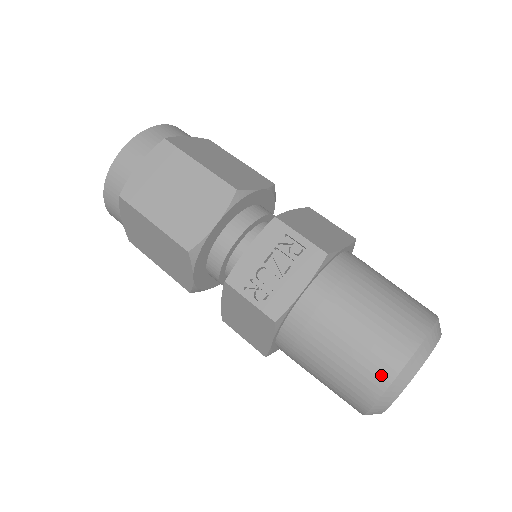
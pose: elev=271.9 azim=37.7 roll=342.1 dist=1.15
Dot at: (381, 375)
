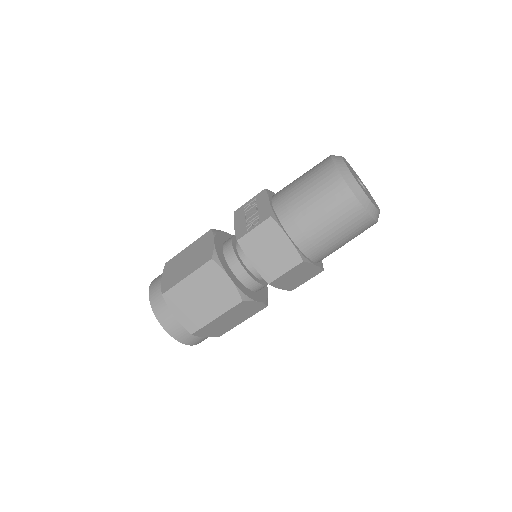
Dot at: (330, 172)
